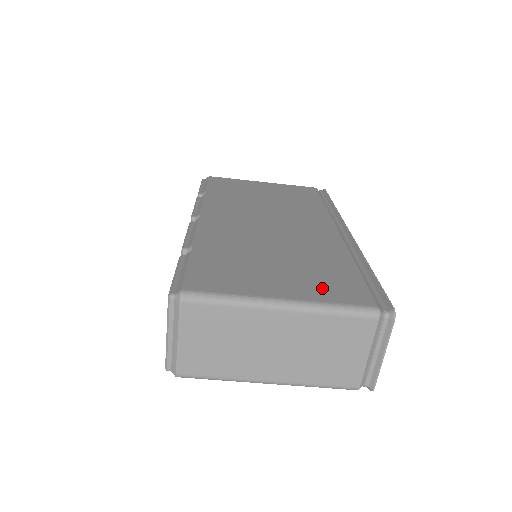
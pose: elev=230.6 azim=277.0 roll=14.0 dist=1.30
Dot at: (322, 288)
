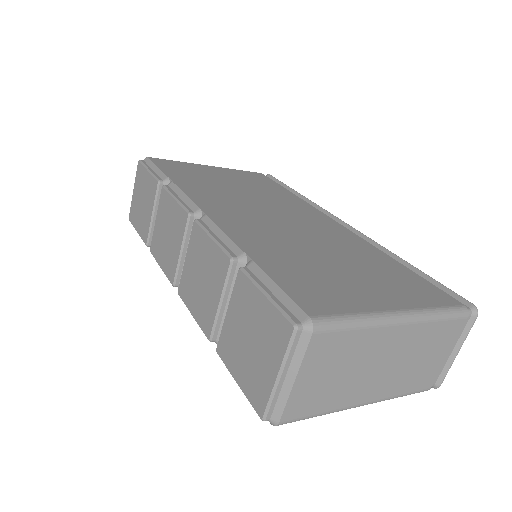
Dot at: (408, 291)
